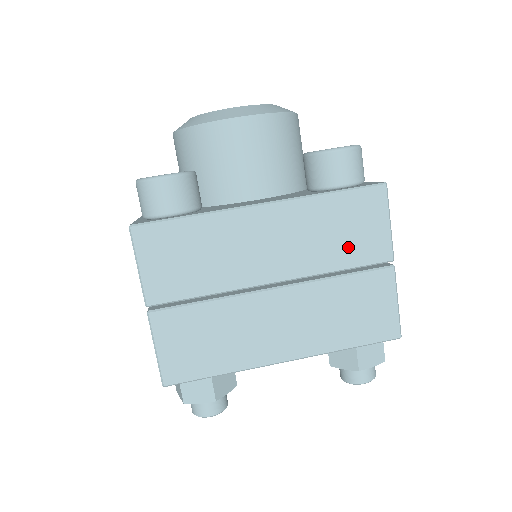
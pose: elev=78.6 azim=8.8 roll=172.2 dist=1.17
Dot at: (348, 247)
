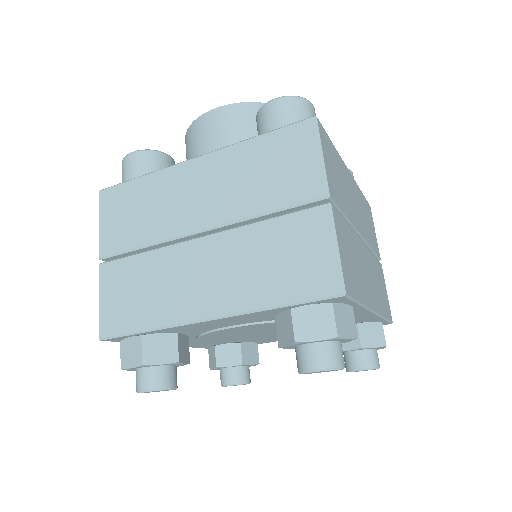
Dot at: (275, 187)
